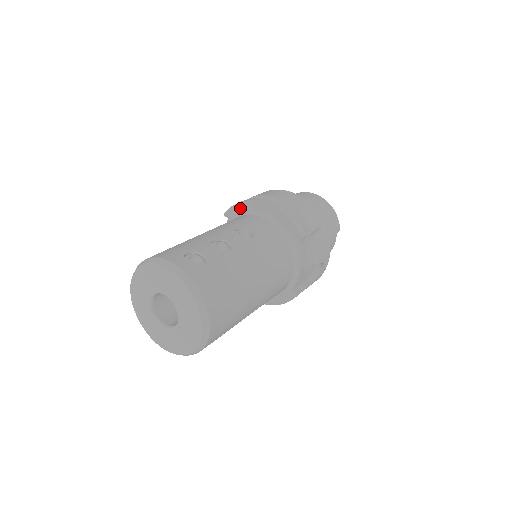
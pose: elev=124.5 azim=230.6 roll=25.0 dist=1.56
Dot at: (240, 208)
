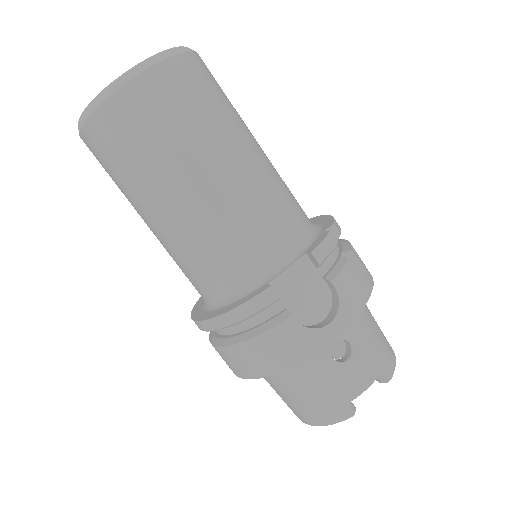
Dot at: occluded
